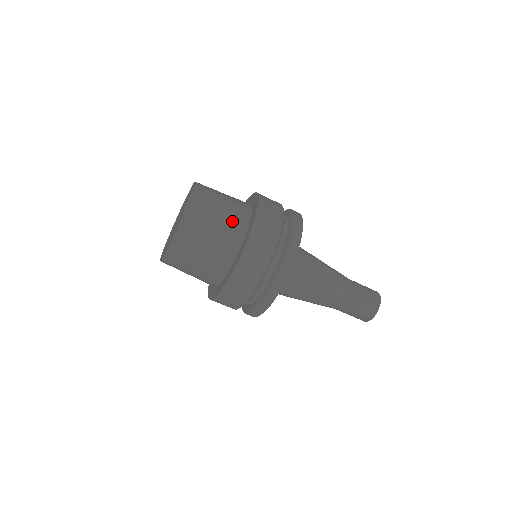
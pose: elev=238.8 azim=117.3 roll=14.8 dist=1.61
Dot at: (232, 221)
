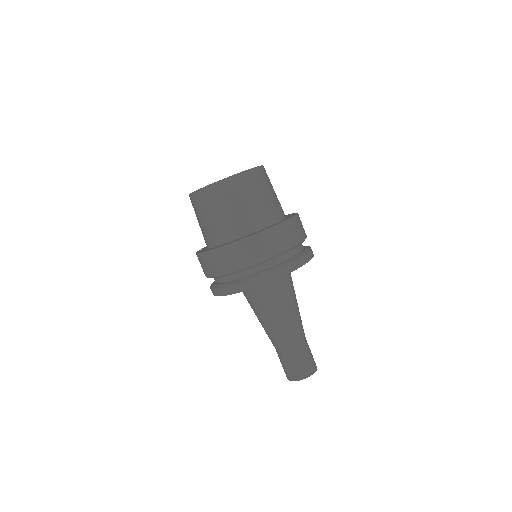
Dot at: occluded
